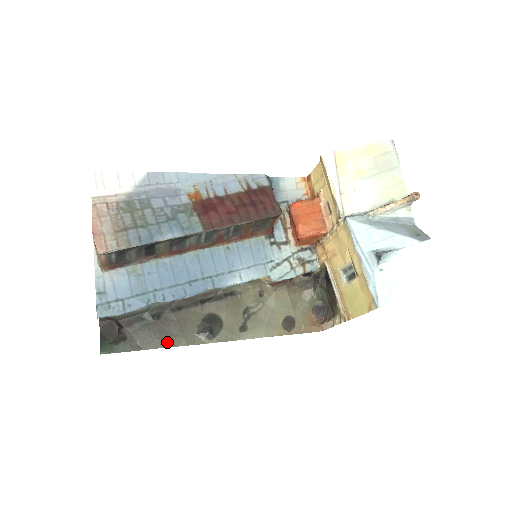
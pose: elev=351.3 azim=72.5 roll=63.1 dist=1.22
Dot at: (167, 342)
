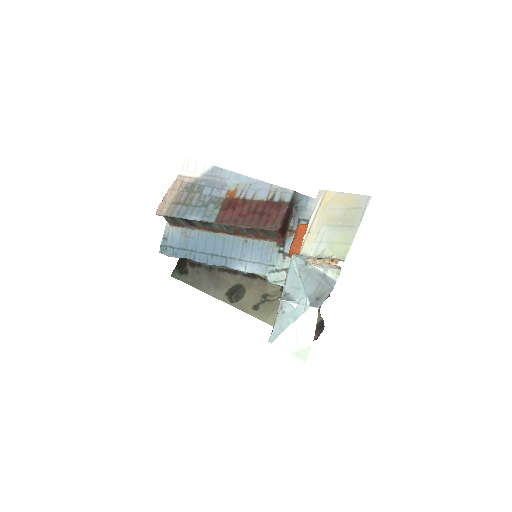
Dot at: (205, 289)
